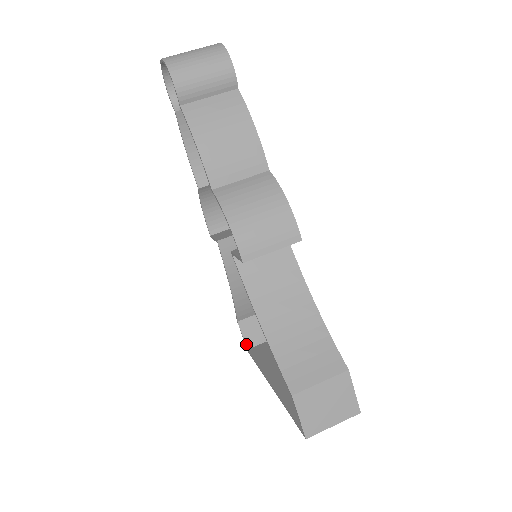
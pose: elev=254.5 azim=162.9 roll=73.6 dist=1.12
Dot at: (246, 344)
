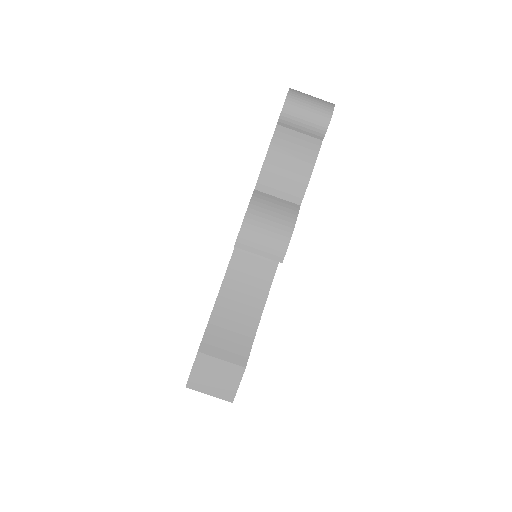
Dot at: occluded
